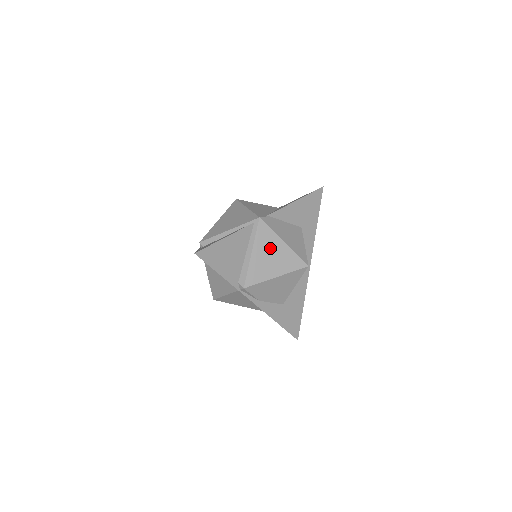
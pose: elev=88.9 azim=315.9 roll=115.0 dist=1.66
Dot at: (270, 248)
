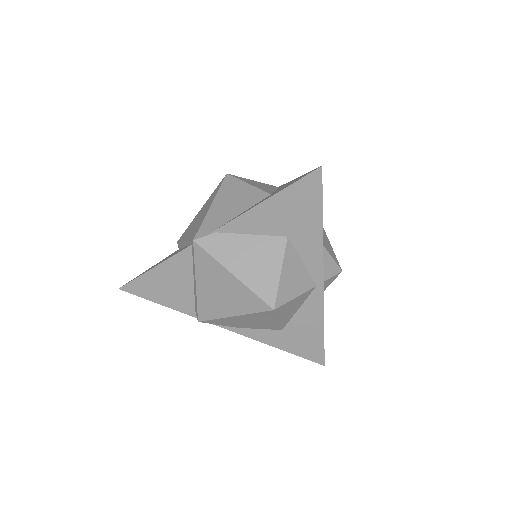
Dot at: (216, 280)
